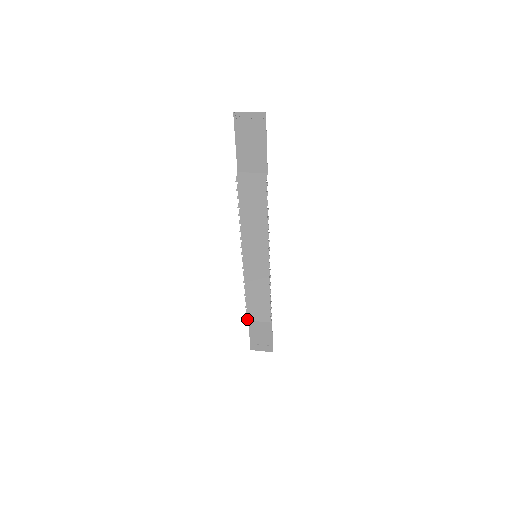
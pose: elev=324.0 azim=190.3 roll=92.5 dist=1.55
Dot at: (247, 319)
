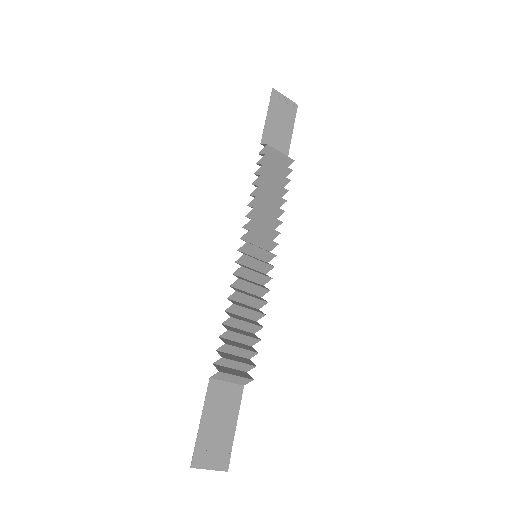
Dot at: (220, 370)
